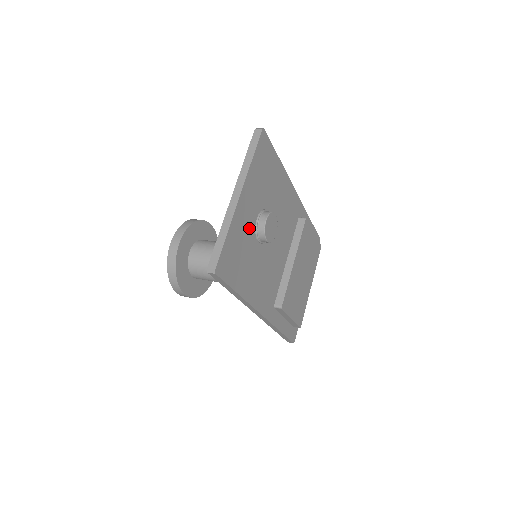
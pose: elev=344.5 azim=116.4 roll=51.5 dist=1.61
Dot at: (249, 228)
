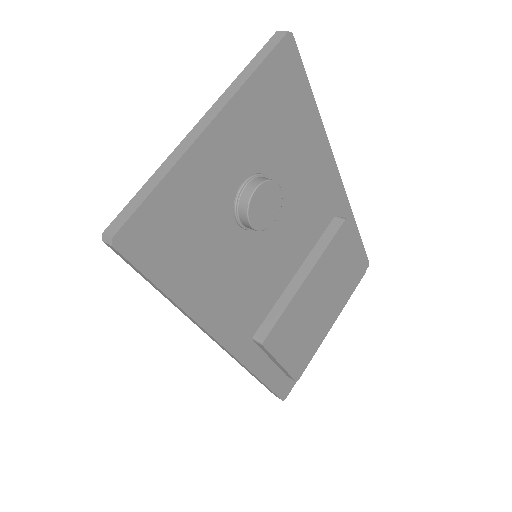
Dot at: (220, 193)
